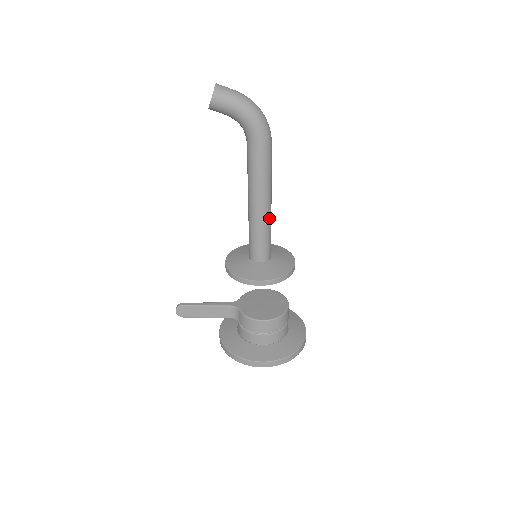
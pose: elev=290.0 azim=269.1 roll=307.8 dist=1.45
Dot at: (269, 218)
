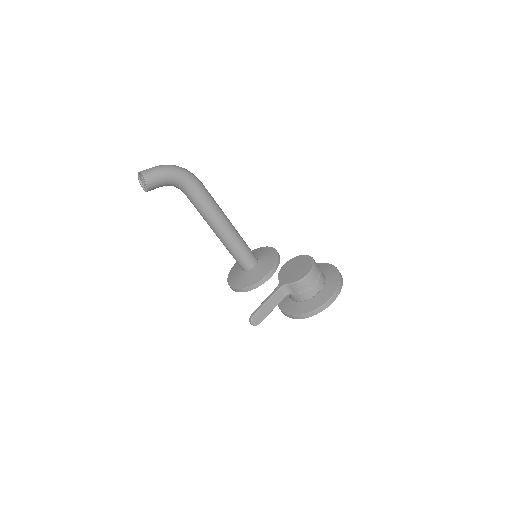
Dot at: (237, 232)
